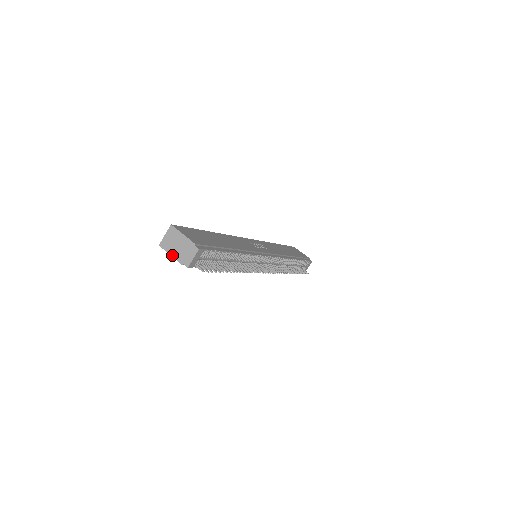
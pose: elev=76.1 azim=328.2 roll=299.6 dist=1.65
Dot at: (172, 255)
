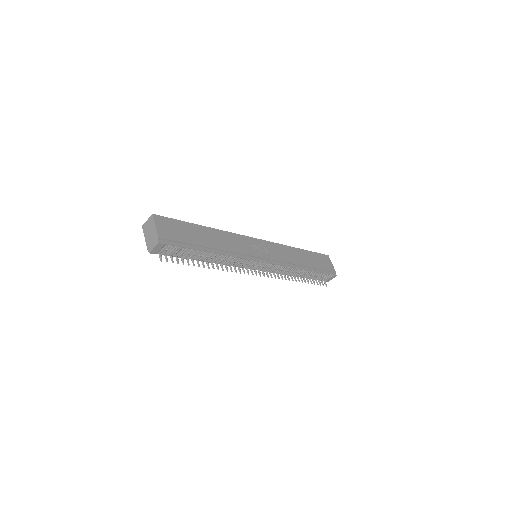
Dot at: (145, 238)
